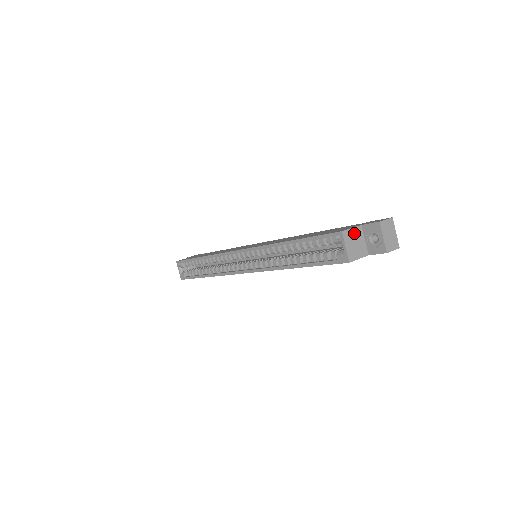
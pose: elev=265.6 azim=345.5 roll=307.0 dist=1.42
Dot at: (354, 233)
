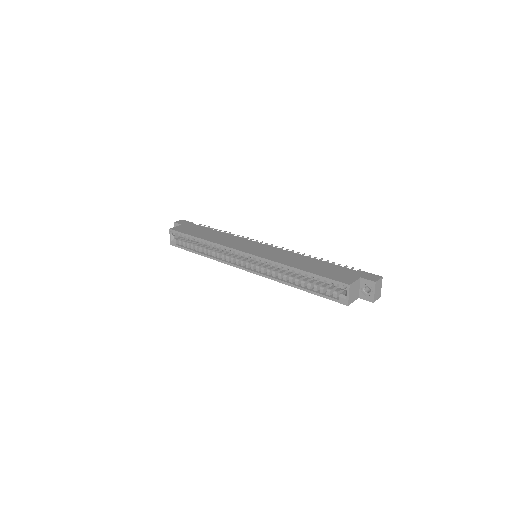
Dot at: (355, 284)
